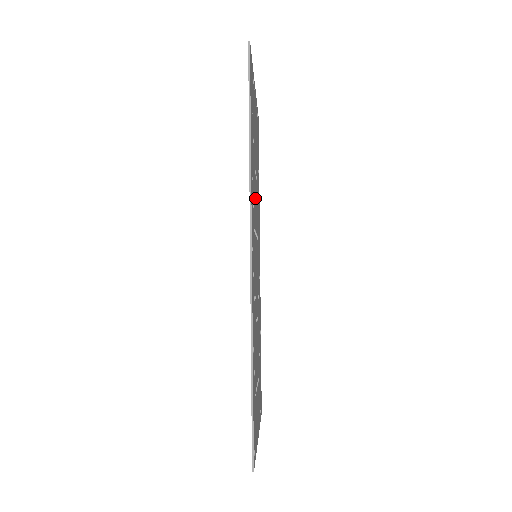
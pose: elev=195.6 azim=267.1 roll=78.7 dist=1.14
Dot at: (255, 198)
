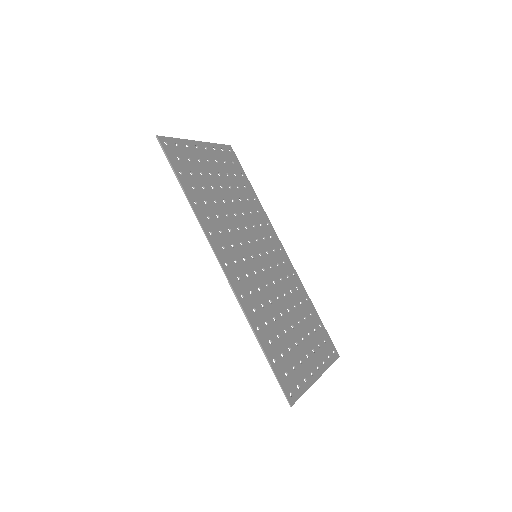
Dot at: (231, 220)
